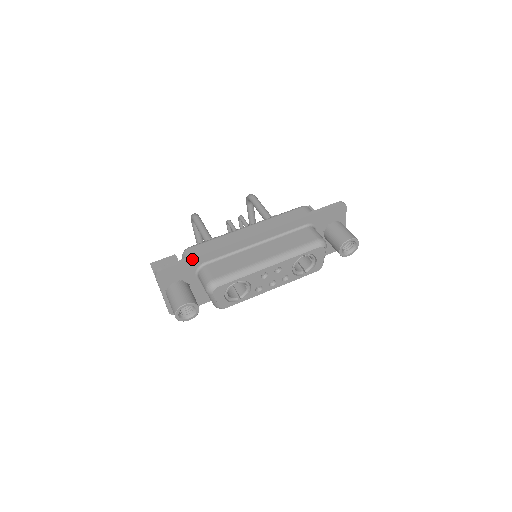
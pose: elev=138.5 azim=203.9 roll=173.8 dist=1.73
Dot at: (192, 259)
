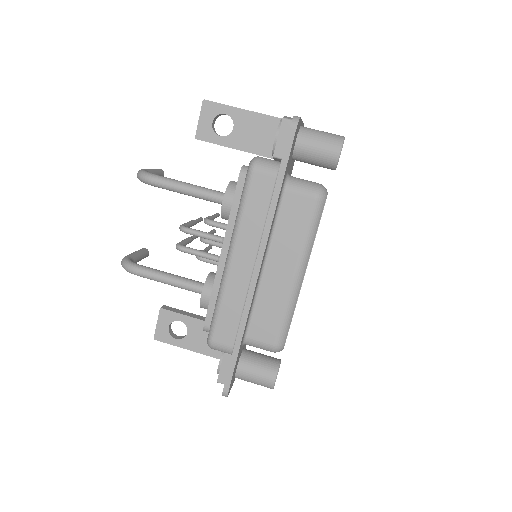
Dot at: (237, 356)
